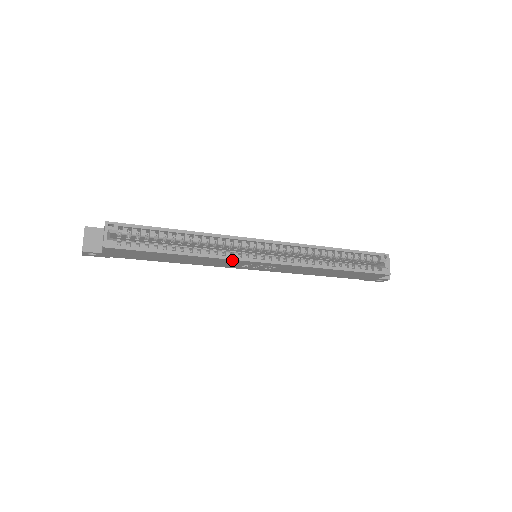
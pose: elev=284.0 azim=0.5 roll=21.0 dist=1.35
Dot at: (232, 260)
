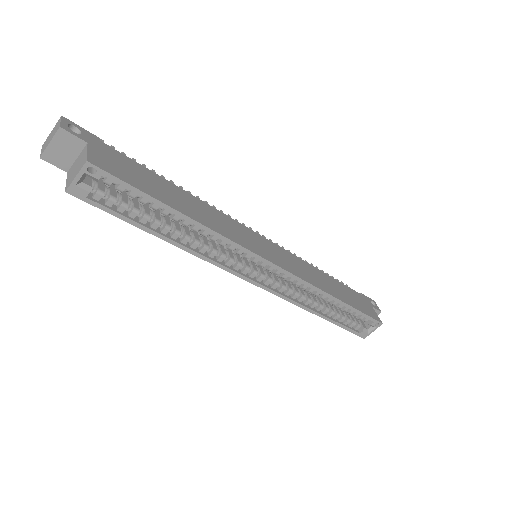
Dot at: (221, 266)
